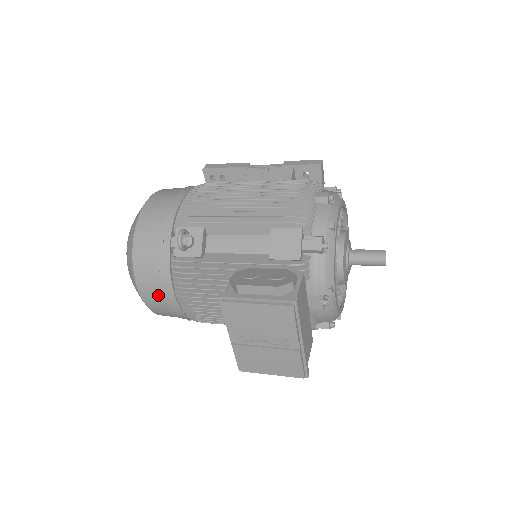
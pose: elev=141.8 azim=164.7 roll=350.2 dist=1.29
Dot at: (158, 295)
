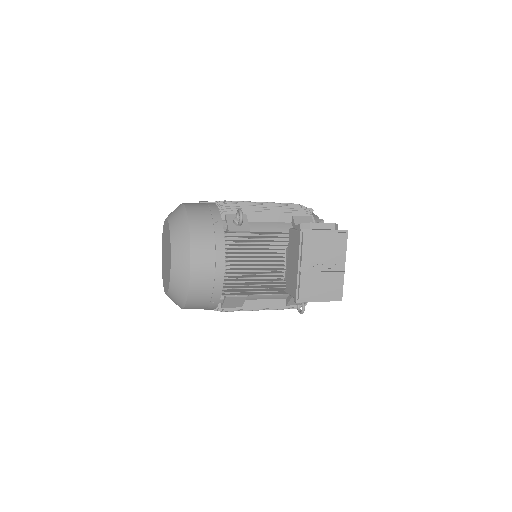
Dot at: (208, 265)
